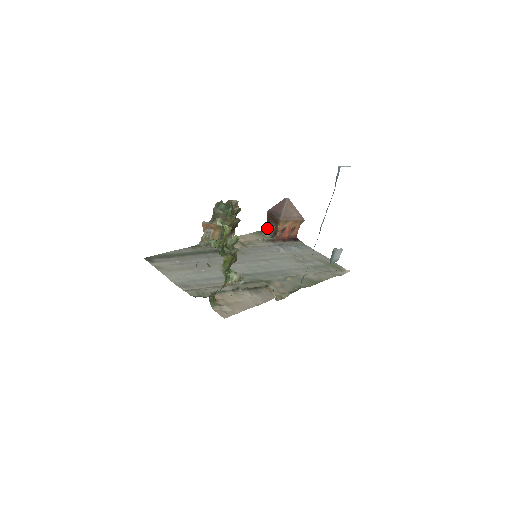
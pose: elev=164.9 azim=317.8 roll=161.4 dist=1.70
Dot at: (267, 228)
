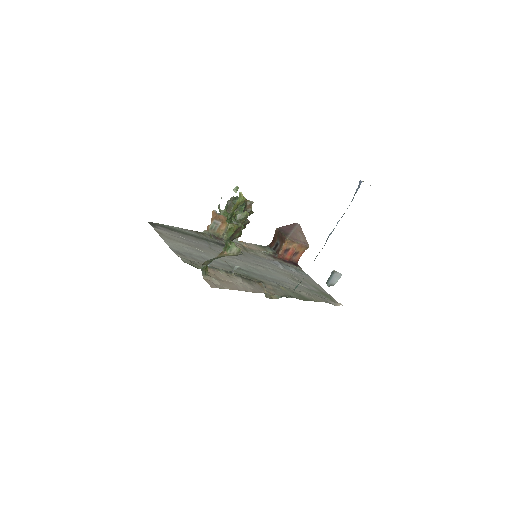
Dot at: (271, 245)
